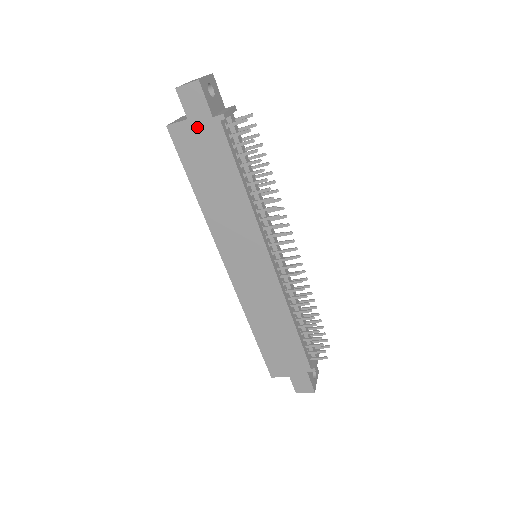
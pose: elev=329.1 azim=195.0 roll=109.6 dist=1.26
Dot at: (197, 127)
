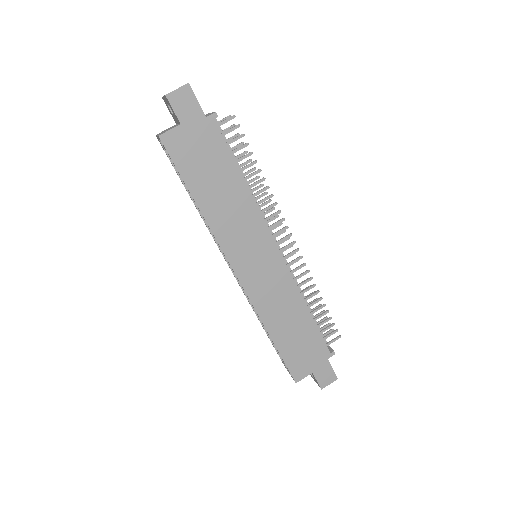
Dot at: (191, 130)
